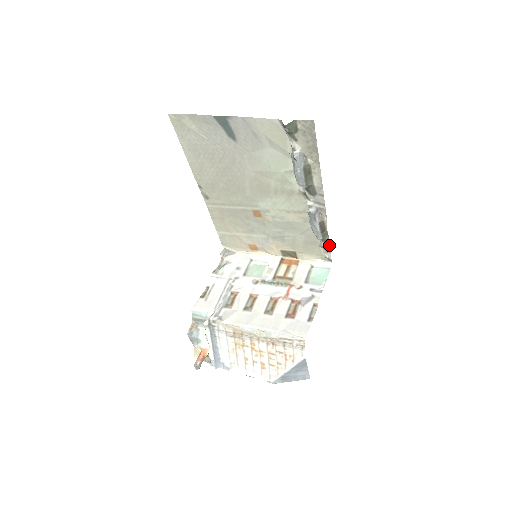
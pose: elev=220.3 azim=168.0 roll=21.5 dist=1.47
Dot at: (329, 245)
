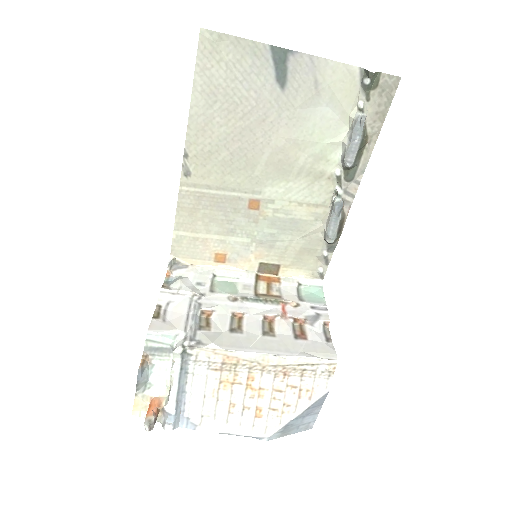
Dot at: (331, 255)
